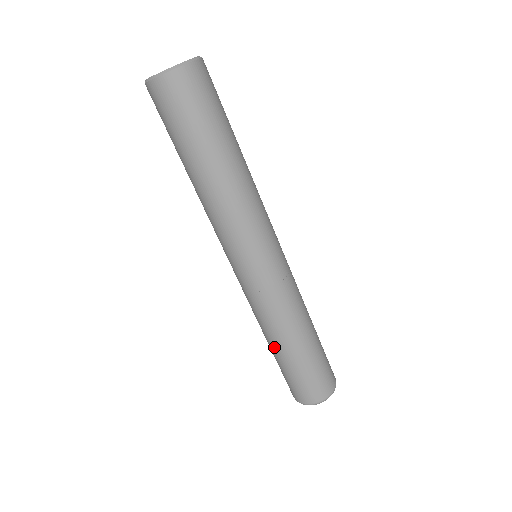
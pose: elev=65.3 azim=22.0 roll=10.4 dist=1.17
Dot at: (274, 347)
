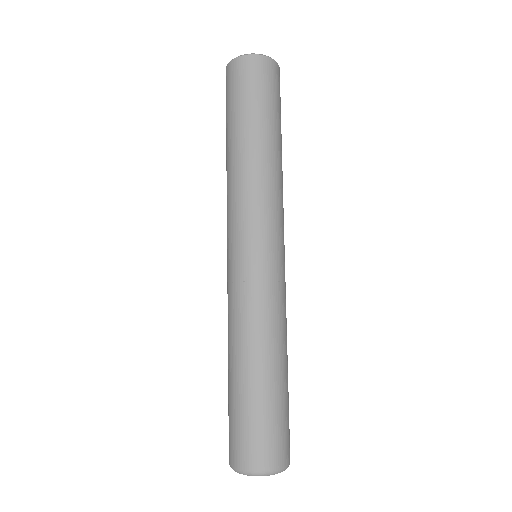
Dot at: (251, 366)
